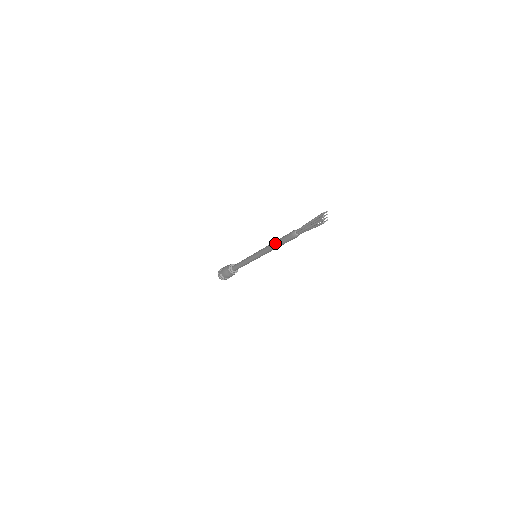
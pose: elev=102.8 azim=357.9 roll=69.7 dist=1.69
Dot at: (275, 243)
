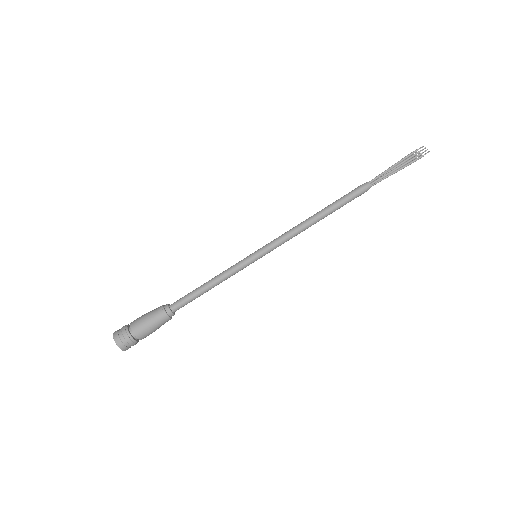
Dot at: (323, 211)
